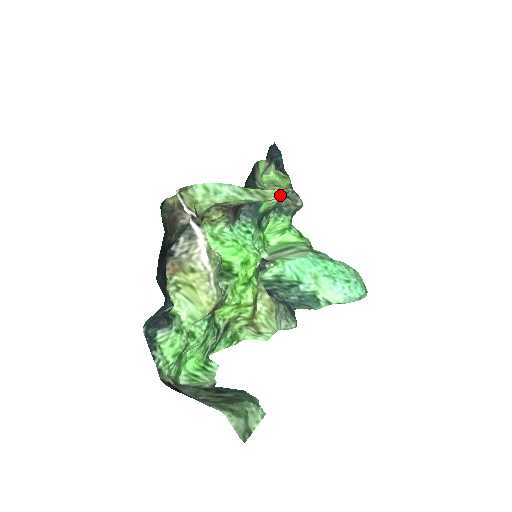
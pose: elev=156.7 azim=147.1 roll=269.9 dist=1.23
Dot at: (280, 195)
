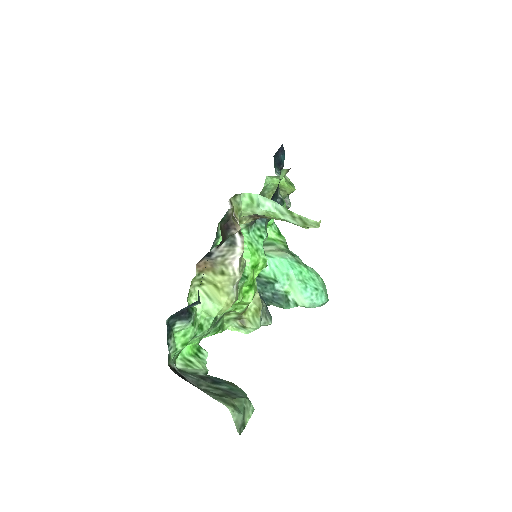
Dot at: (319, 226)
